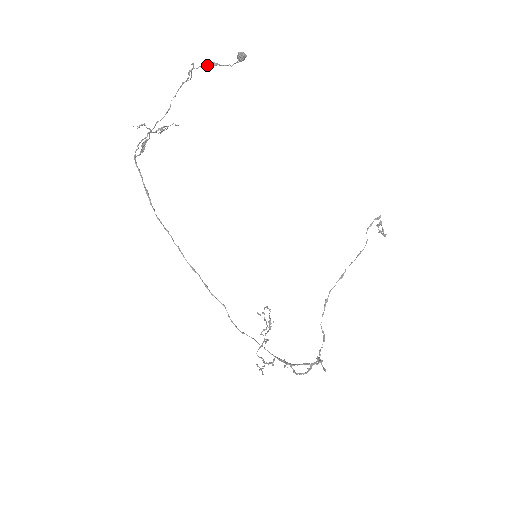
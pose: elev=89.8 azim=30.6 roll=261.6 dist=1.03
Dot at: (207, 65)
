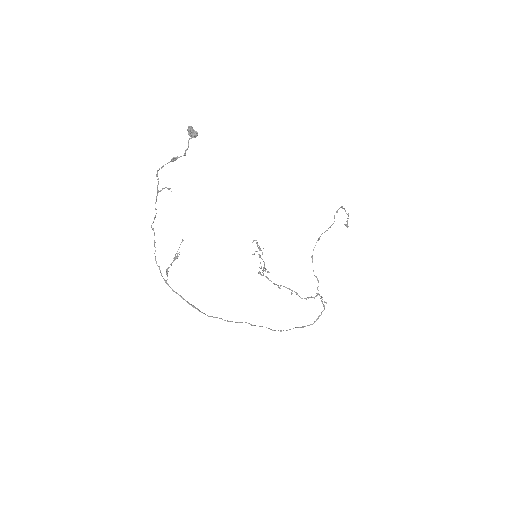
Dot at: occluded
